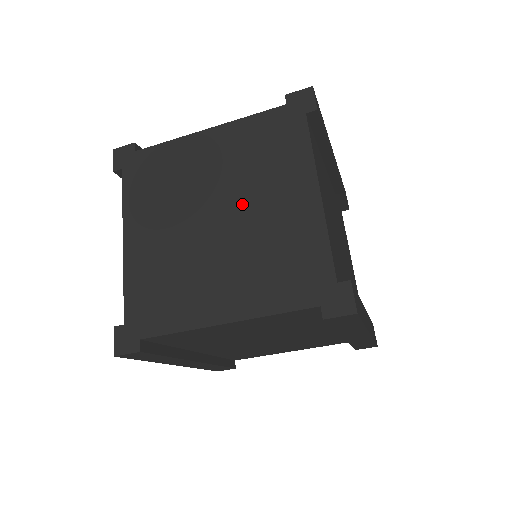
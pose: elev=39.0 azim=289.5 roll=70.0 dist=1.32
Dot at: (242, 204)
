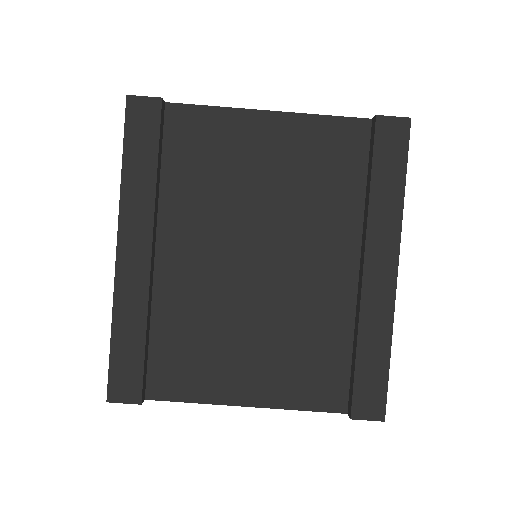
Dot at: occluded
